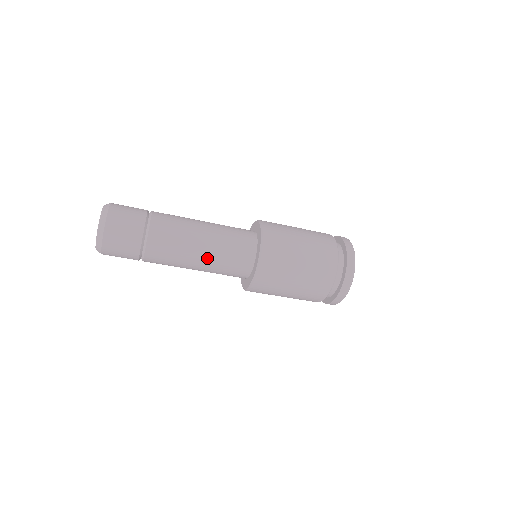
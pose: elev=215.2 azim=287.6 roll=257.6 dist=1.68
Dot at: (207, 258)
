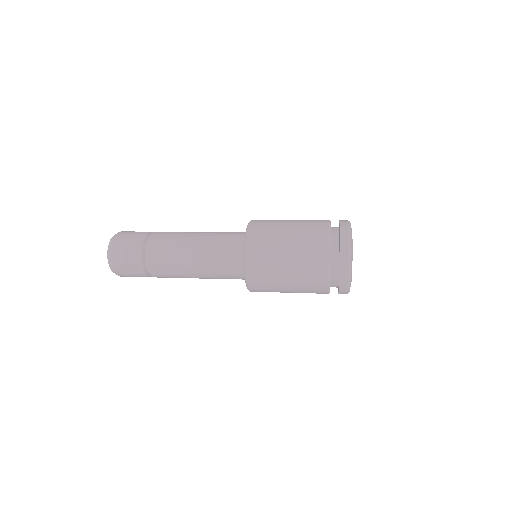
Dot at: (205, 278)
